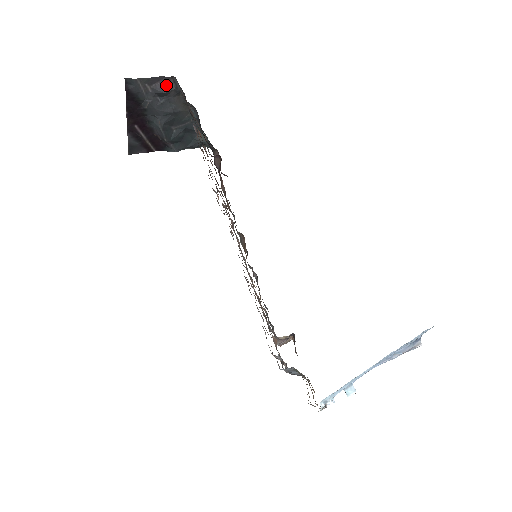
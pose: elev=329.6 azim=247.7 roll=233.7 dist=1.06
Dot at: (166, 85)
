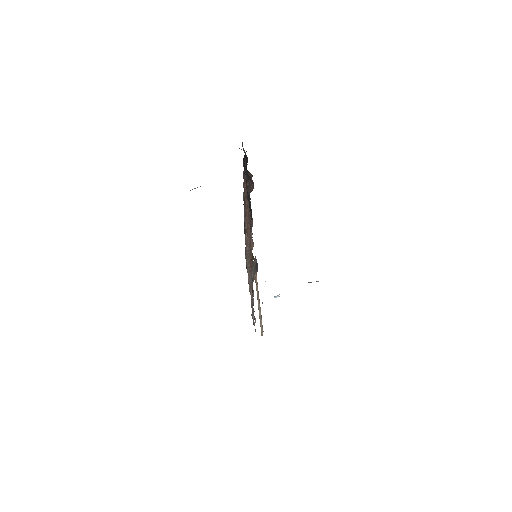
Dot at: occluded
